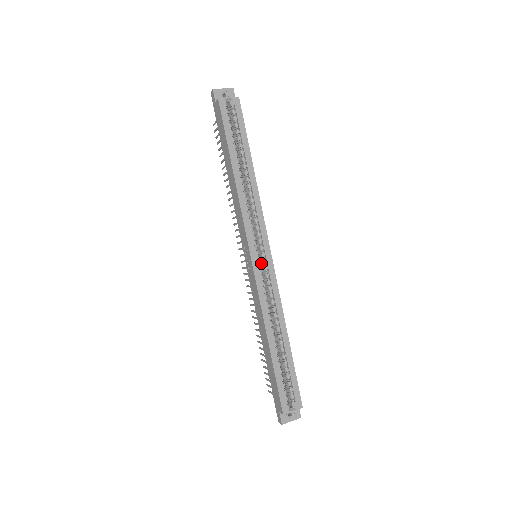
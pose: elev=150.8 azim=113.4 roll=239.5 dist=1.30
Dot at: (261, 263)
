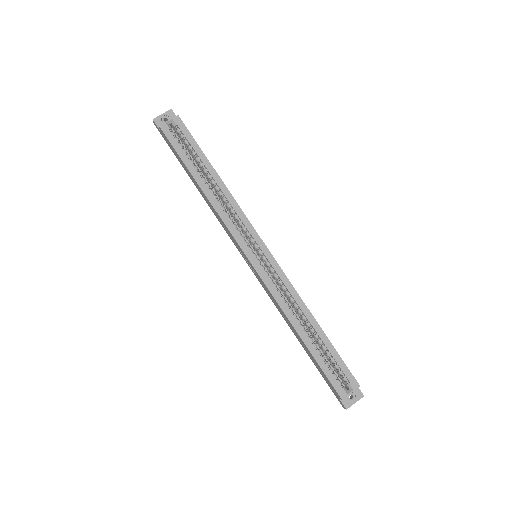
Dot at: (262, 261)
